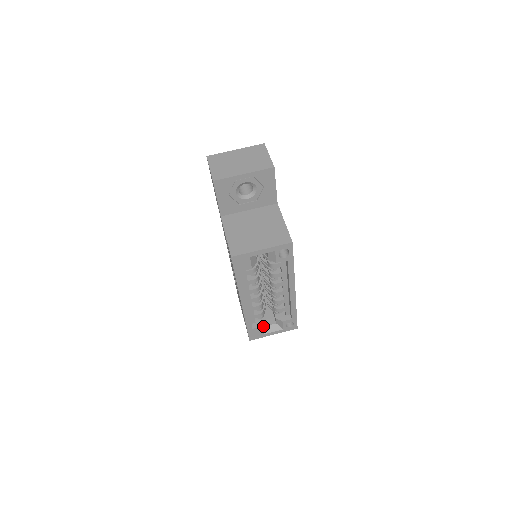
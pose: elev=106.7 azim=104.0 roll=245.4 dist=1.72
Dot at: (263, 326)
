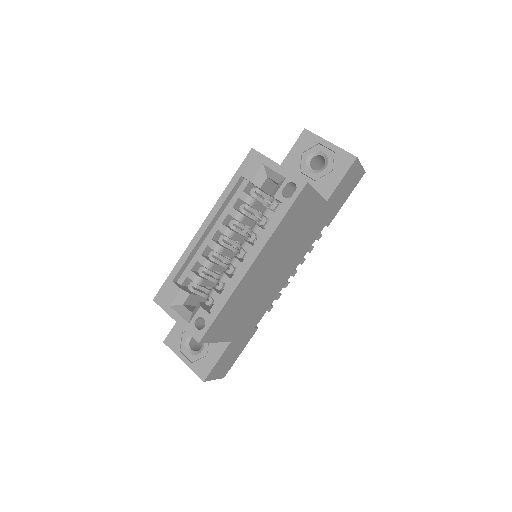
Dot at: (182, 294)
